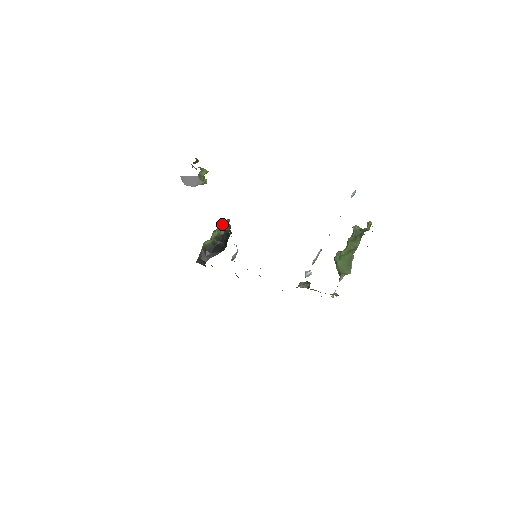
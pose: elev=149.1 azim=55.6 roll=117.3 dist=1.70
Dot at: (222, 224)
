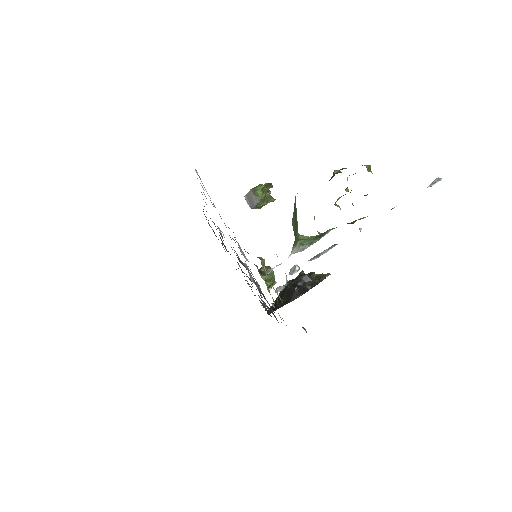
Dot at: occluded
